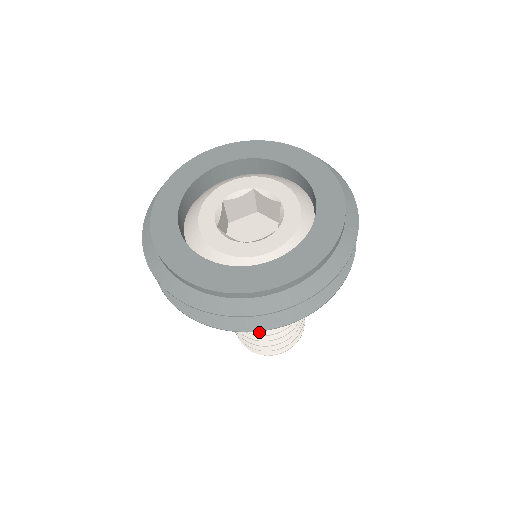
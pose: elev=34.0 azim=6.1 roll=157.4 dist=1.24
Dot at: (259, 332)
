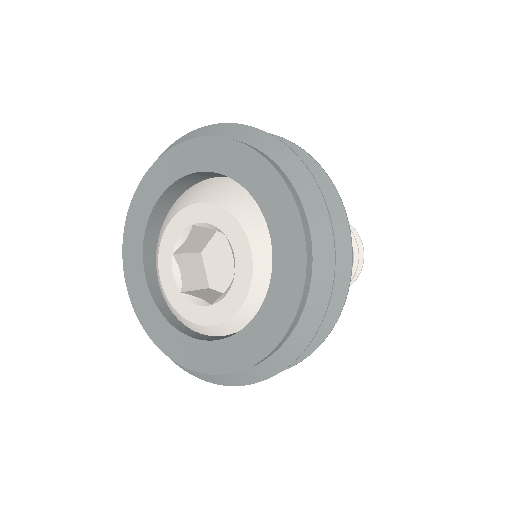
Dot at: occluded
